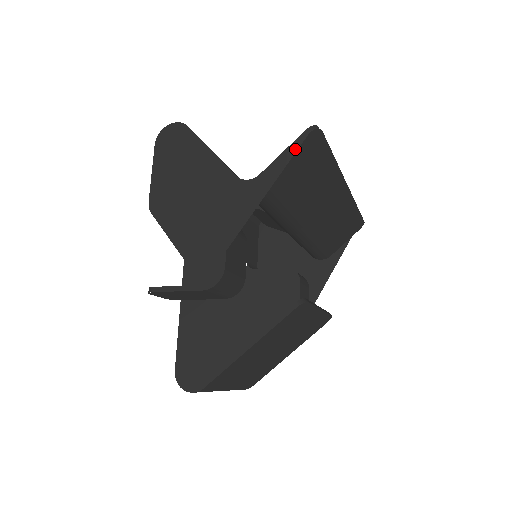
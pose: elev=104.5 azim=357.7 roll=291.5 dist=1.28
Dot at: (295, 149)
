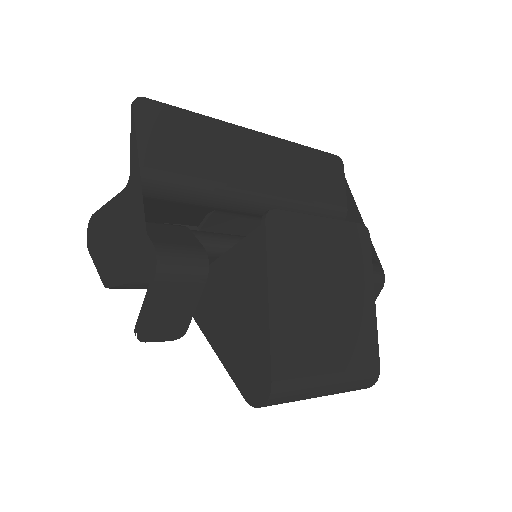
Dot at: (133, 124)
